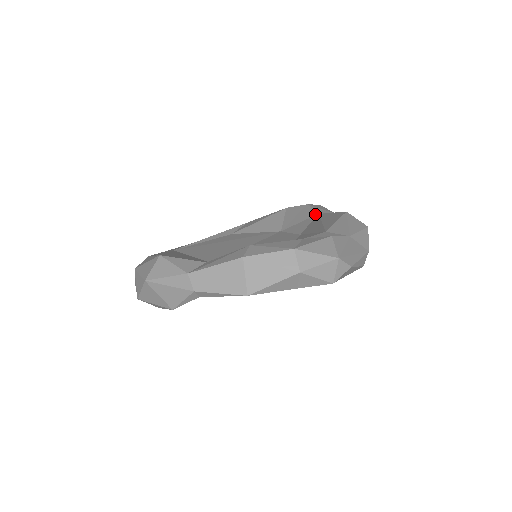
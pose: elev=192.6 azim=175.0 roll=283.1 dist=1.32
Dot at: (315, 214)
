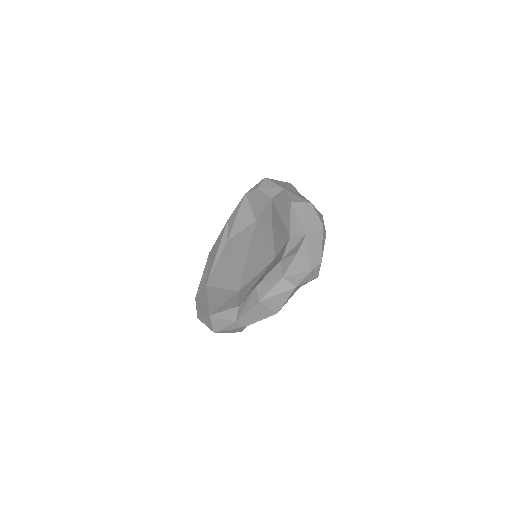
Dot at: (269, 199)
